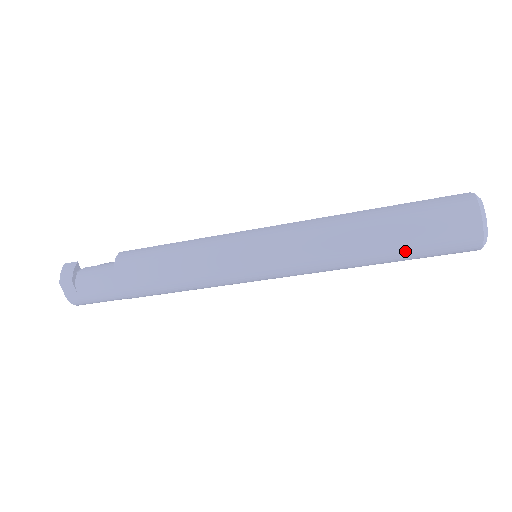
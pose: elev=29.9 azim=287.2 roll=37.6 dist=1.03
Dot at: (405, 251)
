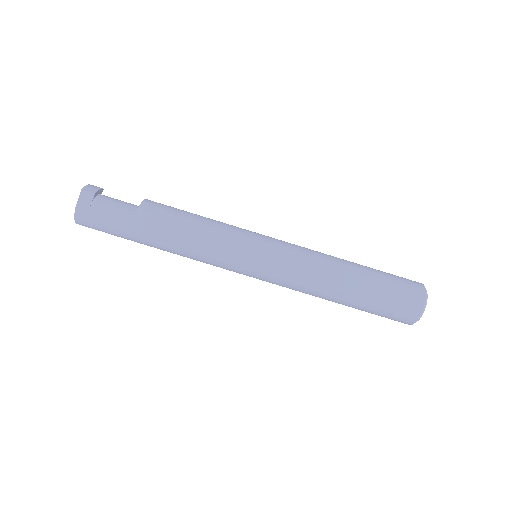
Dot at: (371, 294)
